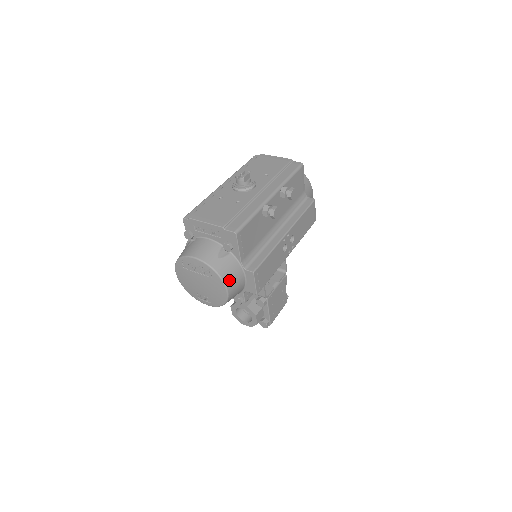
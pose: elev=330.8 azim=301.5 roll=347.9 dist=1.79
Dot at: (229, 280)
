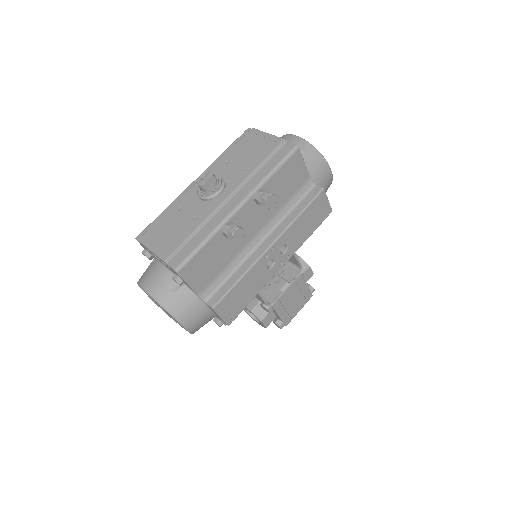
Dot at: (184, 316)
